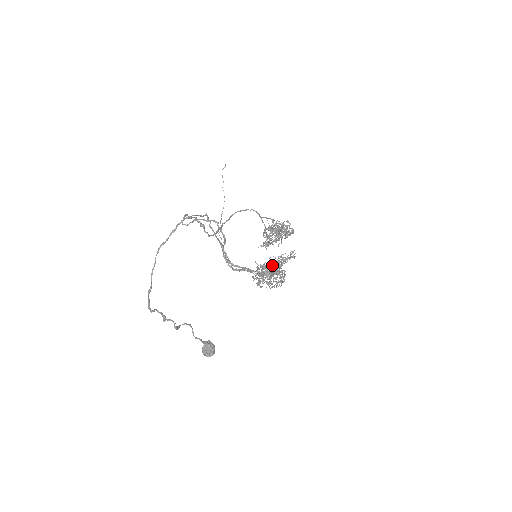
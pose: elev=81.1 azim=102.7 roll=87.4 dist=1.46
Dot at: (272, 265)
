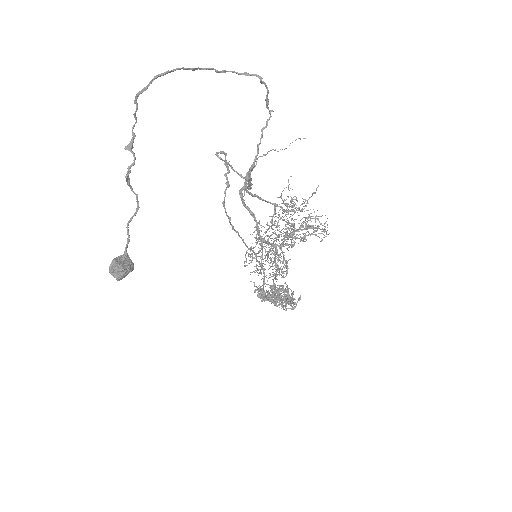
Dot at: (295, 219)
